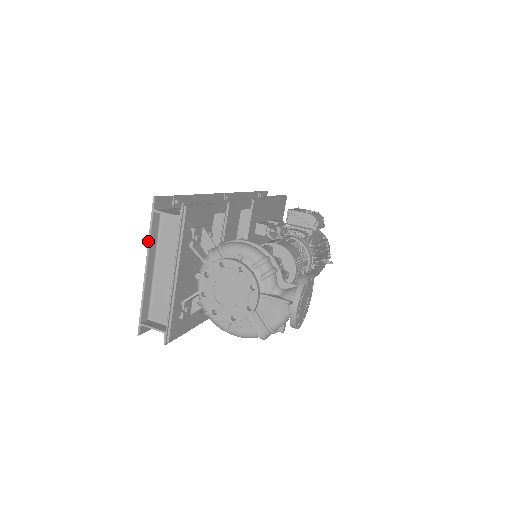
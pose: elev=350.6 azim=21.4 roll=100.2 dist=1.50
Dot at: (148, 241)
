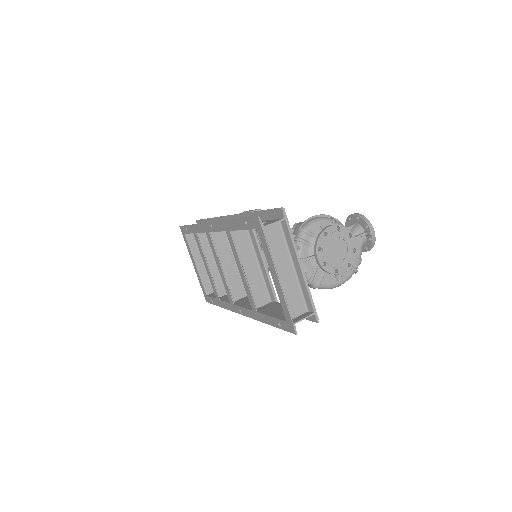
Dot at: (270, 254)
